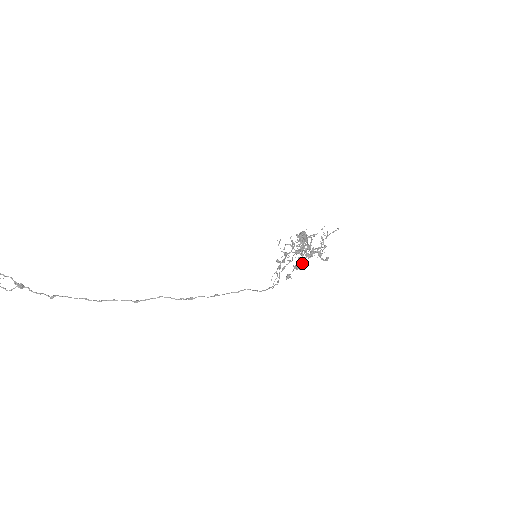
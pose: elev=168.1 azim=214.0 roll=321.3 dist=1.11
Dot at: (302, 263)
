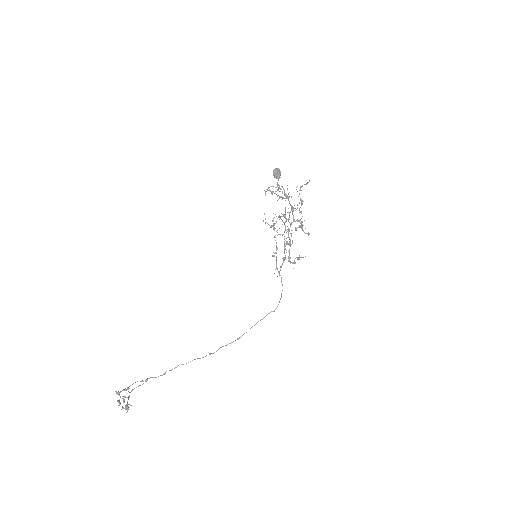
Dot at: (294, 262)
